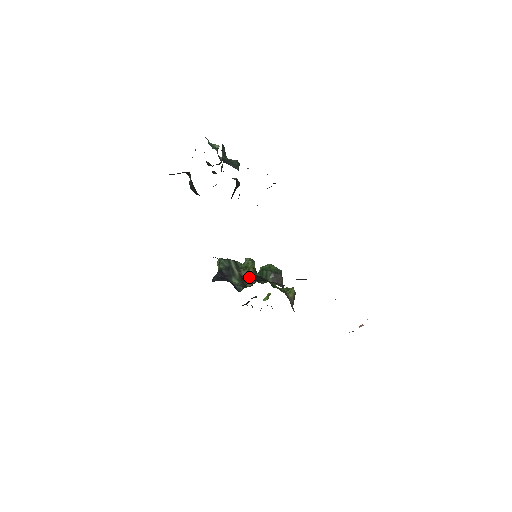
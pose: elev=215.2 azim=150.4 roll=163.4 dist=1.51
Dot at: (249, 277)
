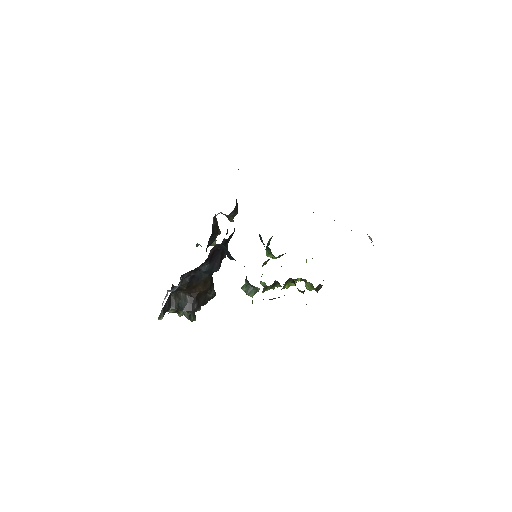
Dot at: (267, 261)
